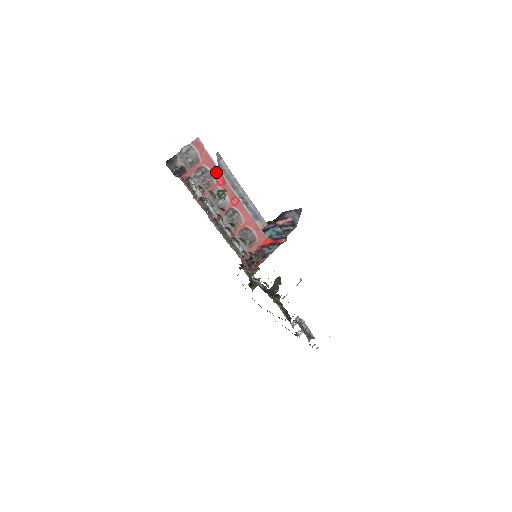
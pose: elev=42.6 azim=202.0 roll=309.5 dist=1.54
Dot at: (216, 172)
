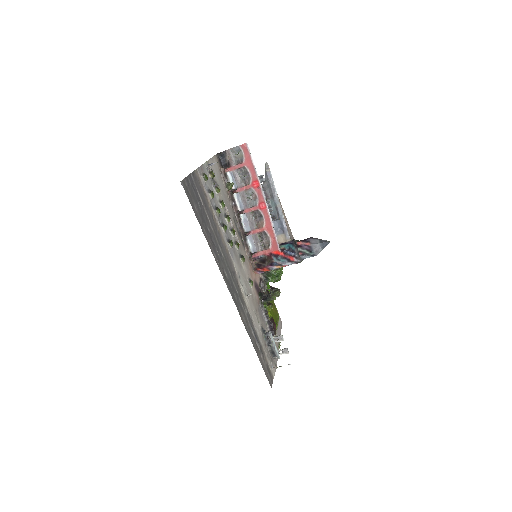
Dot at: (254, 176)
